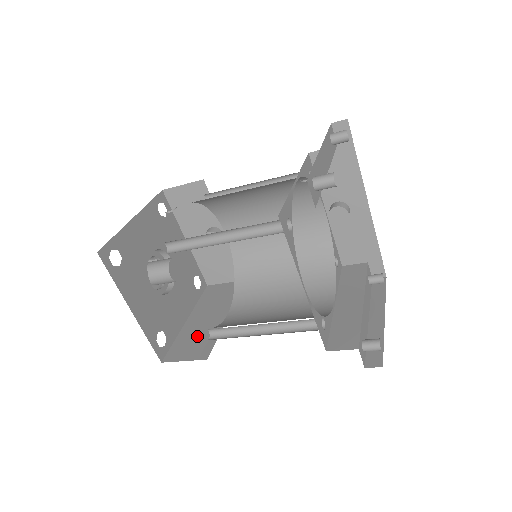
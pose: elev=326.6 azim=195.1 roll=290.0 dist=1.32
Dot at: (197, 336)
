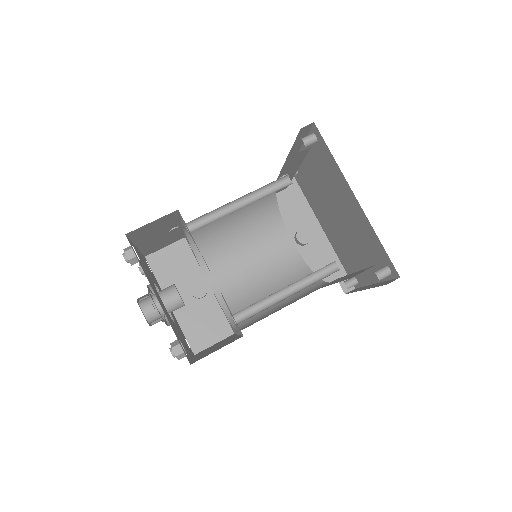
Dot at: (216, 348)
